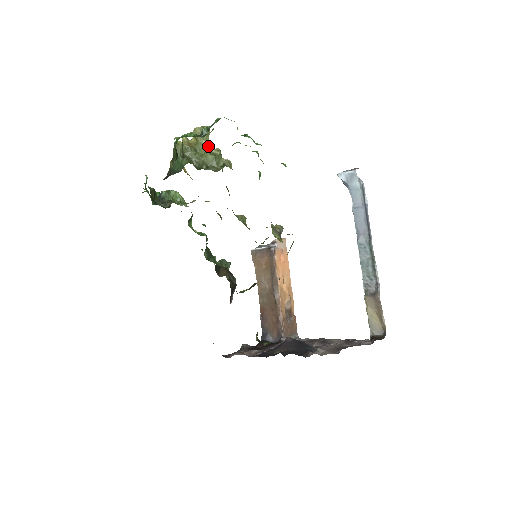
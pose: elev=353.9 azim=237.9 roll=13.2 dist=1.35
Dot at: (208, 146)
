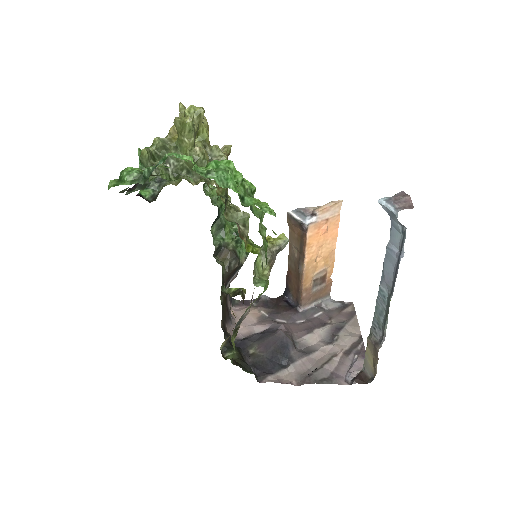
Dot at: (190, 145)
